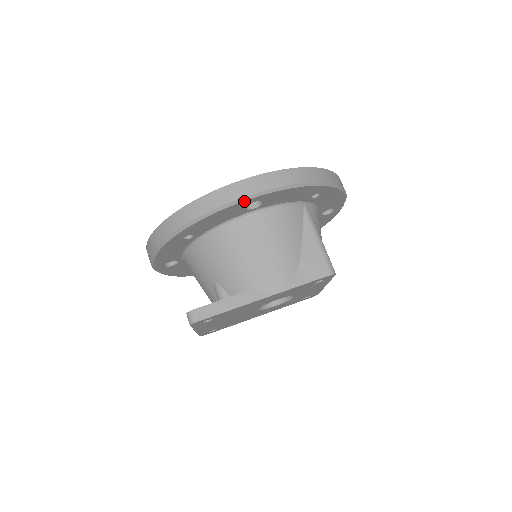
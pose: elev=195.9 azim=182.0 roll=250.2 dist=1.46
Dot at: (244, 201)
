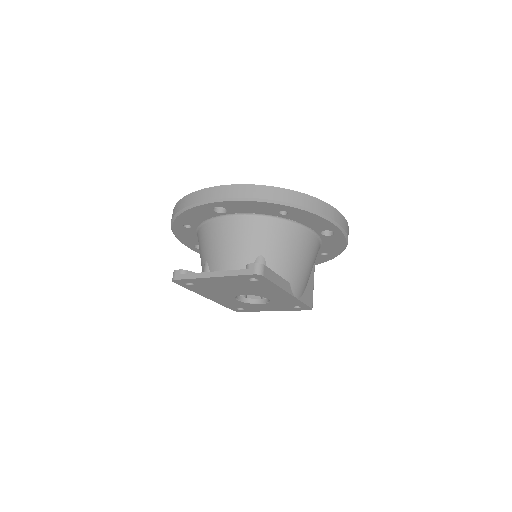
Dot at: (338, 228)
